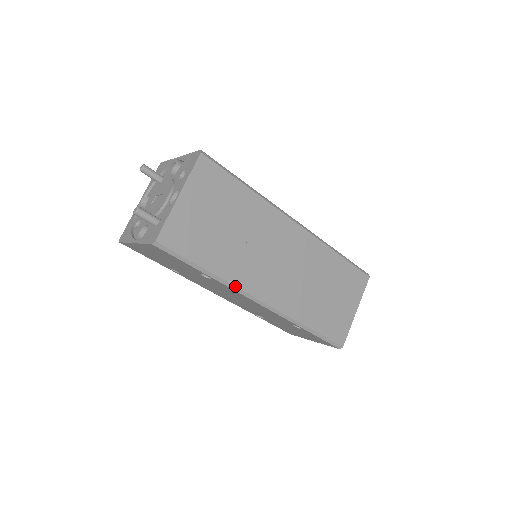
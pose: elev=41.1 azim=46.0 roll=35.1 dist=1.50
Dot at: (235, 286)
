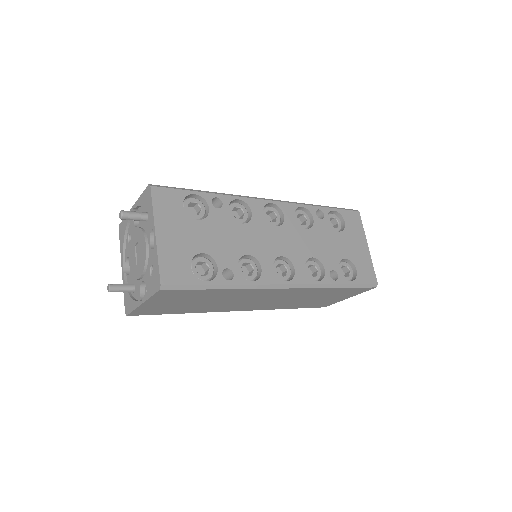
Dot at: occluded
